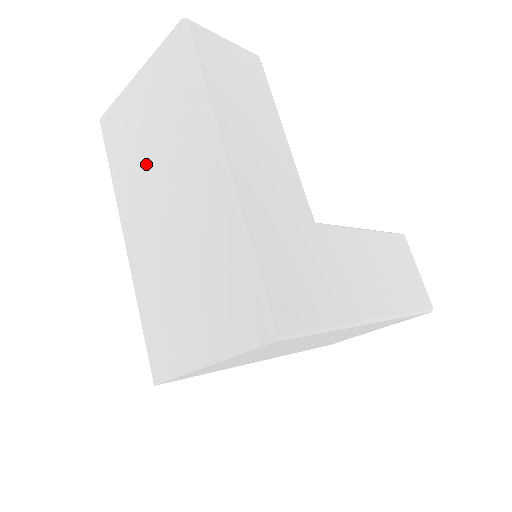
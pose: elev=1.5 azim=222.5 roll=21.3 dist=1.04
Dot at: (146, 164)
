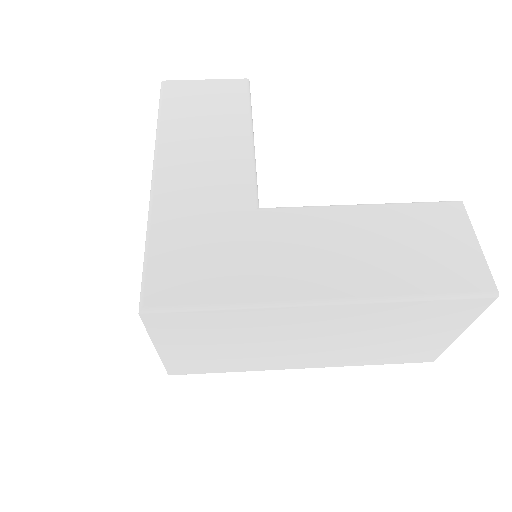
Dot at: occluded
